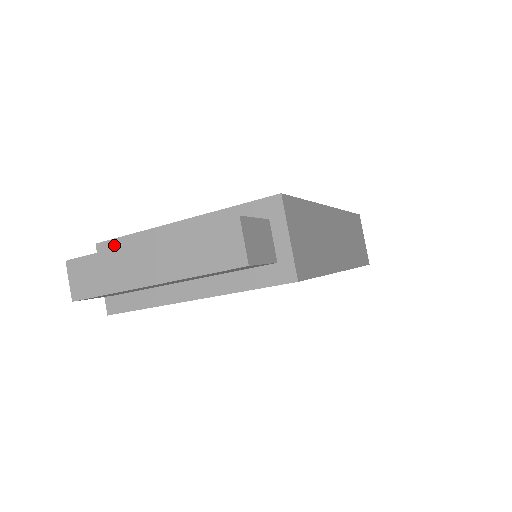
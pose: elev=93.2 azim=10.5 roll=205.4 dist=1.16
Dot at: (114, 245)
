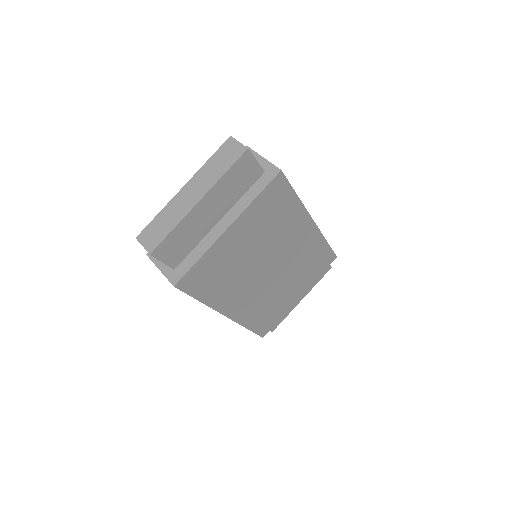
Dot at: occluded
